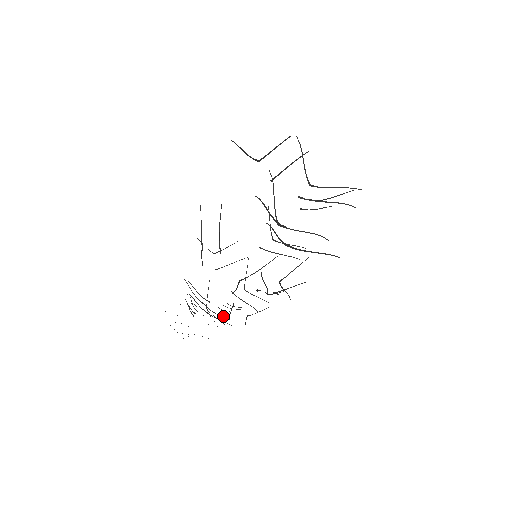
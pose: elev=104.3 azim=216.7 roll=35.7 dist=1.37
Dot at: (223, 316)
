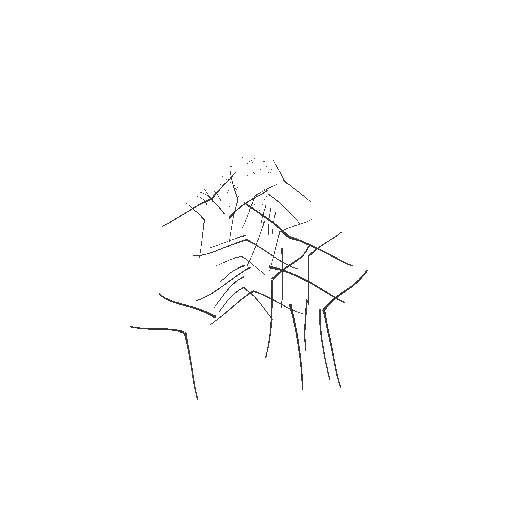
Dot at: occluded
